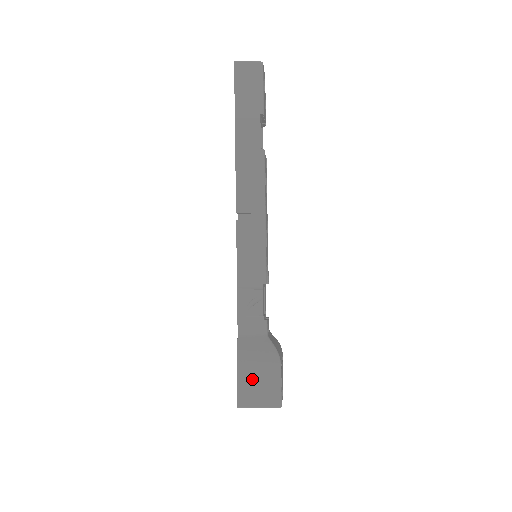
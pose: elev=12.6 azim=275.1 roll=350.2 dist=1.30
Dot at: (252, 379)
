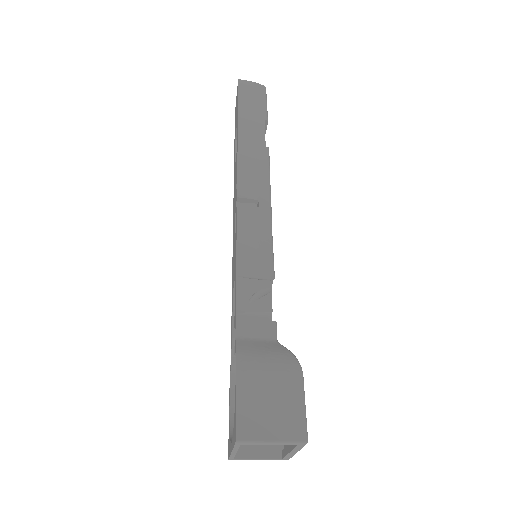
Dot at: (260, 394)
